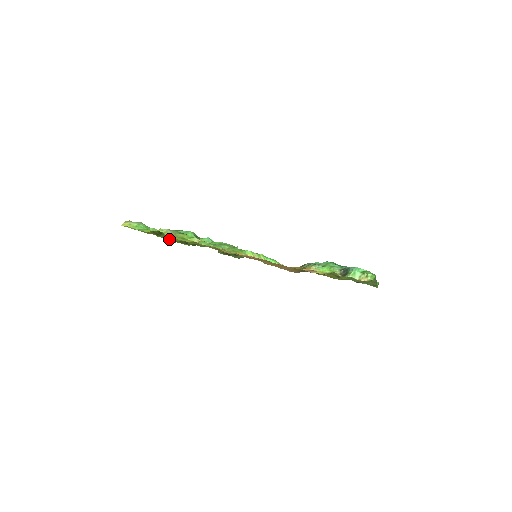
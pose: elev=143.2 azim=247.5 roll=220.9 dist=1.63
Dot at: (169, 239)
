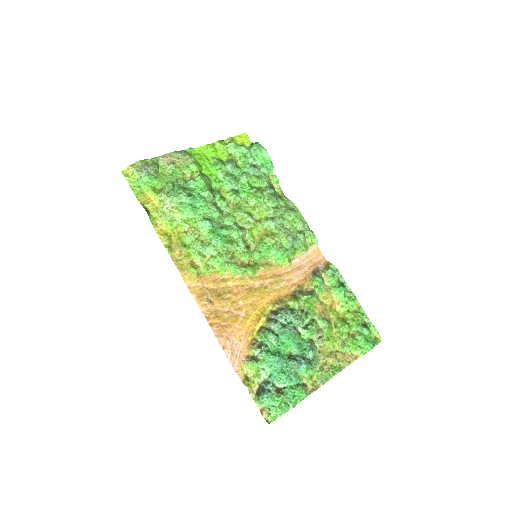
Dot at: (214, 146)
